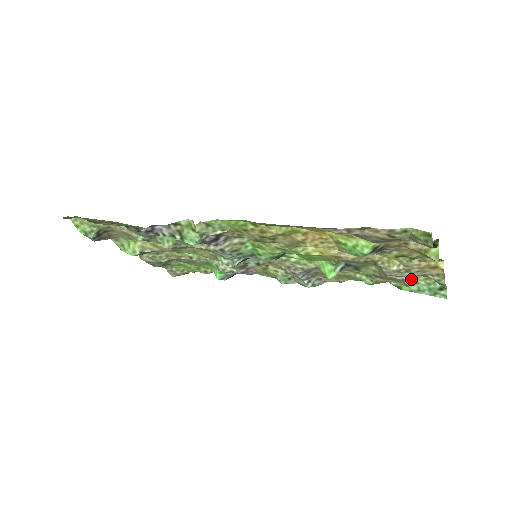
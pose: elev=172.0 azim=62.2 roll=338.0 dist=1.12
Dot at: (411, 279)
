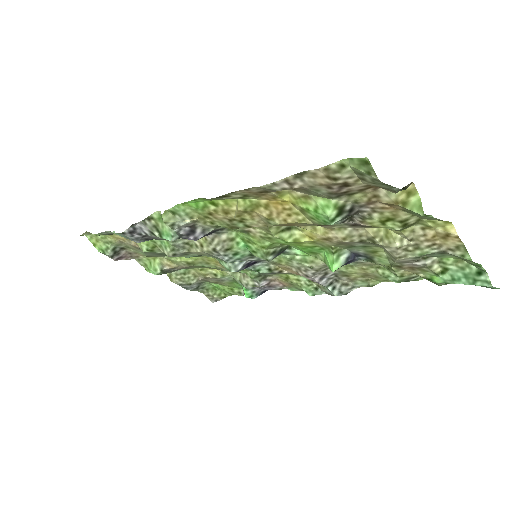
Dot at: (437, 264)
